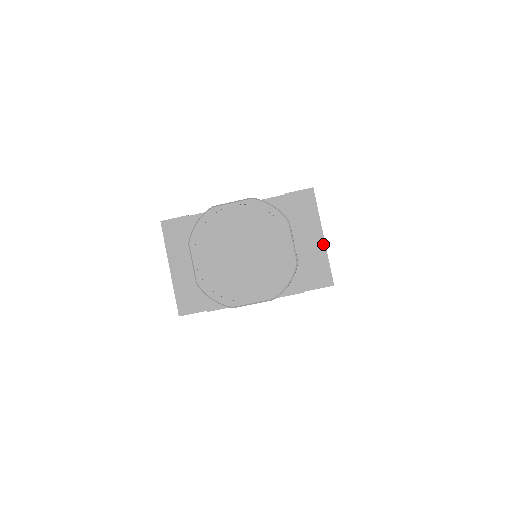
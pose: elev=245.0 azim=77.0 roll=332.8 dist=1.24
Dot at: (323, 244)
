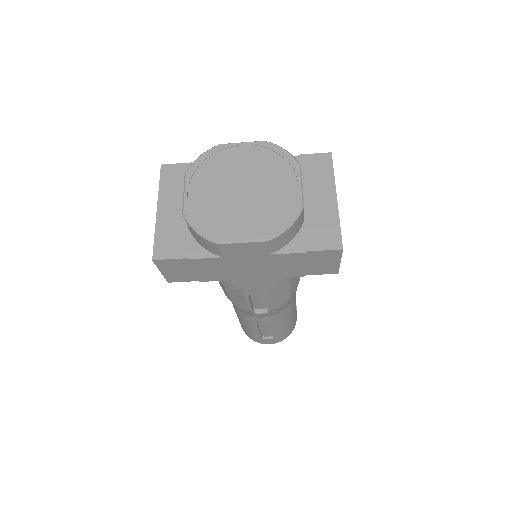
Dot at: (335, 205)
